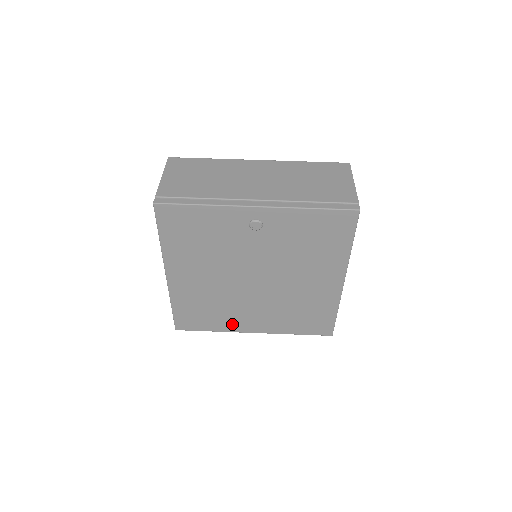
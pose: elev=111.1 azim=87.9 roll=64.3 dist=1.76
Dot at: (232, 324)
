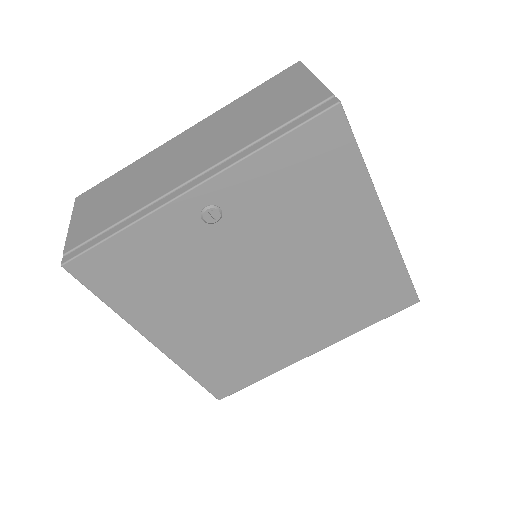
Dot at: (280, 357)
